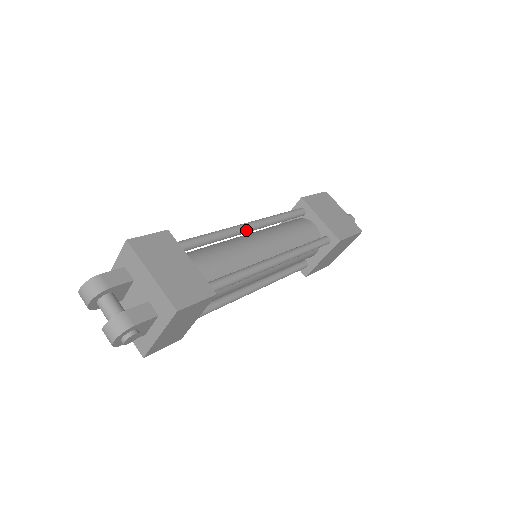
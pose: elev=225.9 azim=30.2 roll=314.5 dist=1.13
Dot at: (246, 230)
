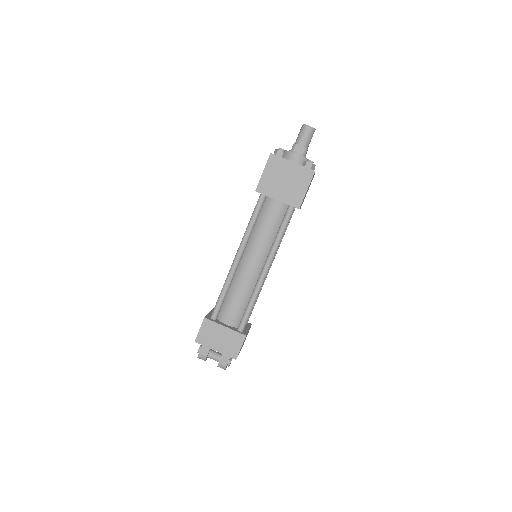
Dot at: (238, 264)
